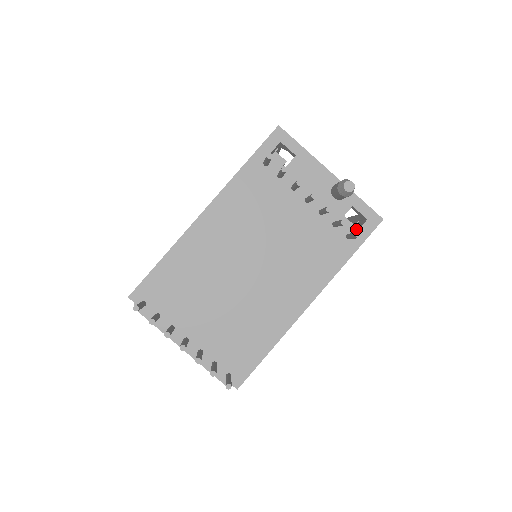
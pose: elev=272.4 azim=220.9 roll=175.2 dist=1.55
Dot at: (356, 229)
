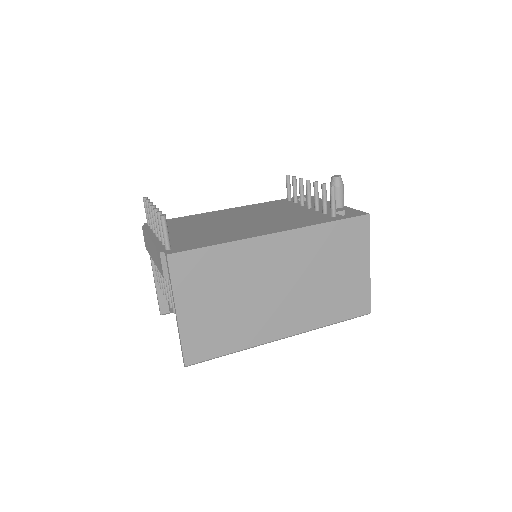
Dot at: occluded
